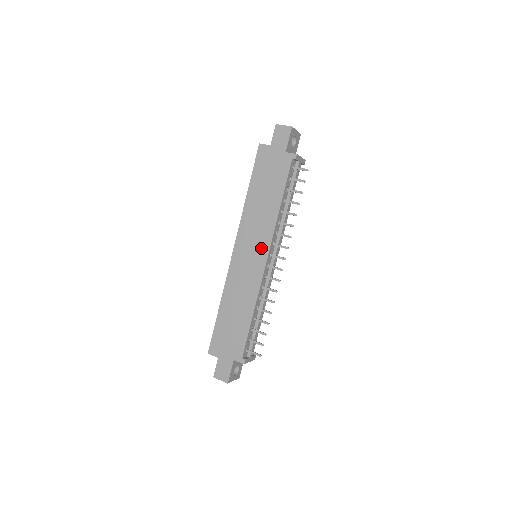
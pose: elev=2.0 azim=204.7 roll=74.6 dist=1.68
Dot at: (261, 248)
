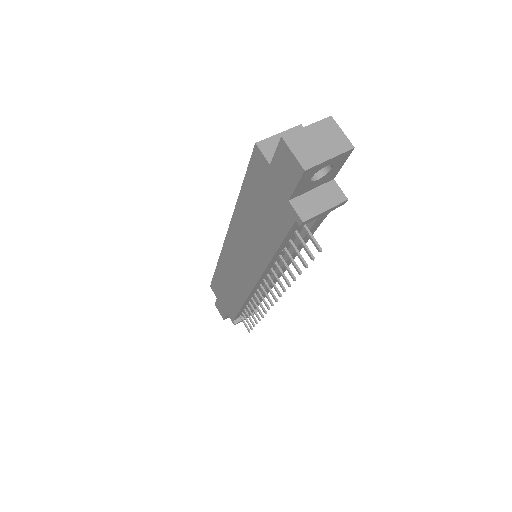
Dot at: (250, 270)
